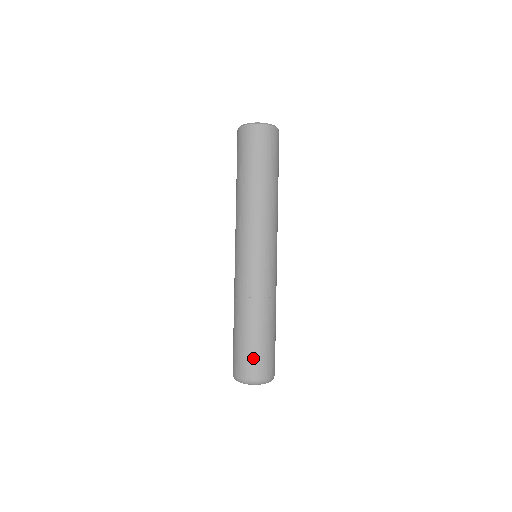
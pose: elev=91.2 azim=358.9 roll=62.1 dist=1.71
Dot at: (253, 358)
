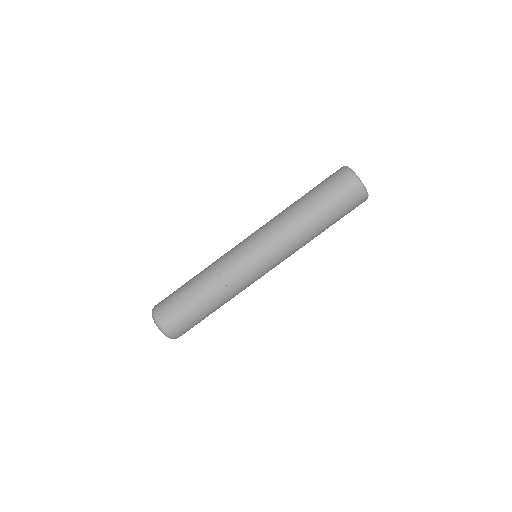
Dot at: (170, 302)
